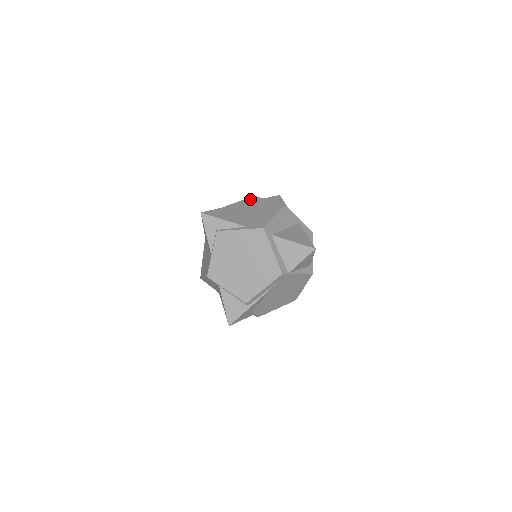
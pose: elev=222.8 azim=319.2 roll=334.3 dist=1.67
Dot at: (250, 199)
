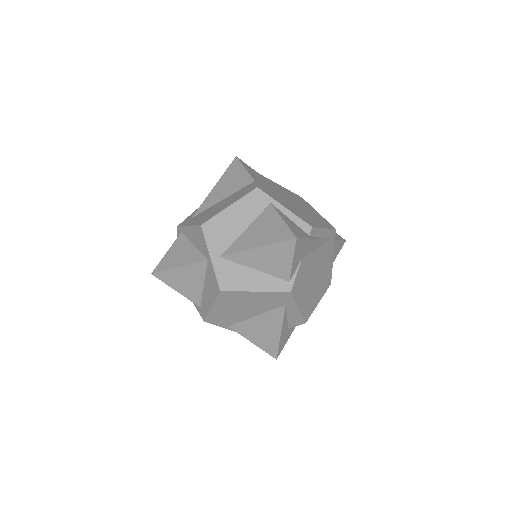
Dot at: occluded
